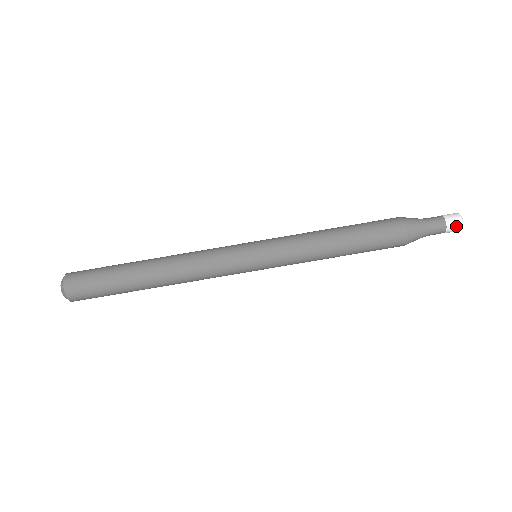
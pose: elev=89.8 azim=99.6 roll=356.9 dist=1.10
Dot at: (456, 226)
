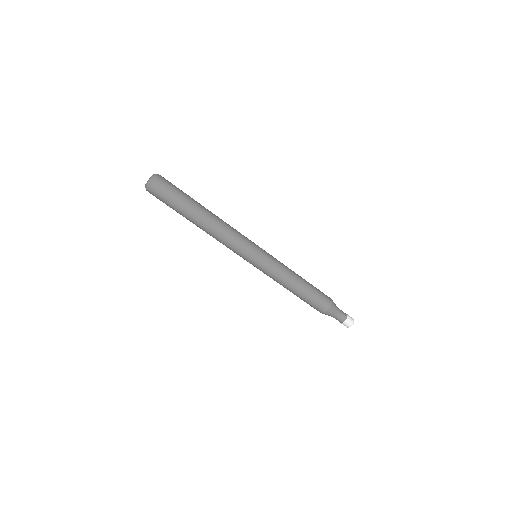
Dot at: (344, 325)
